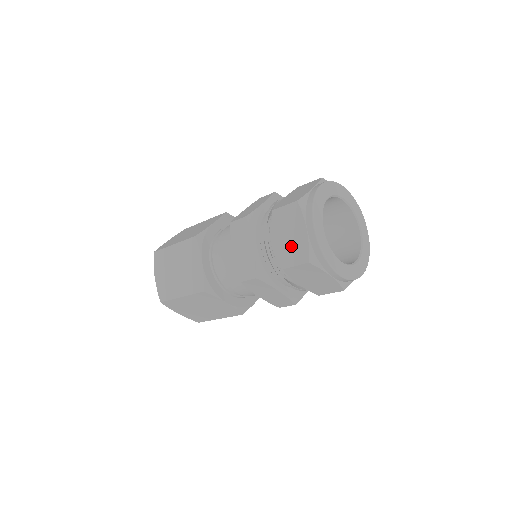
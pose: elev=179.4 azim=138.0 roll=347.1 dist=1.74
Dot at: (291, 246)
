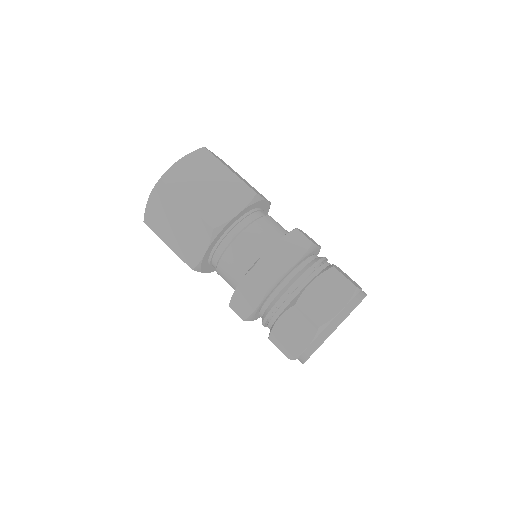
Dot at: (287, 338)
